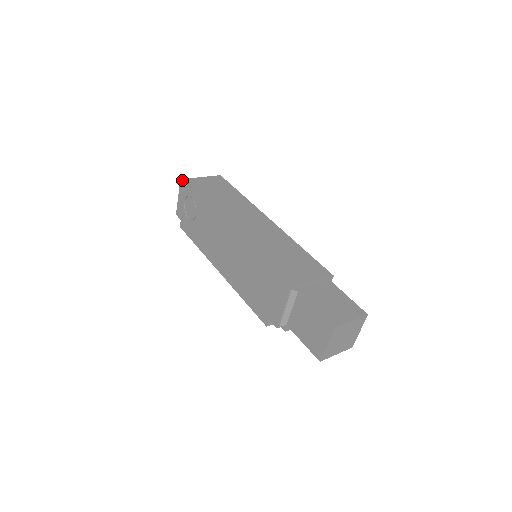
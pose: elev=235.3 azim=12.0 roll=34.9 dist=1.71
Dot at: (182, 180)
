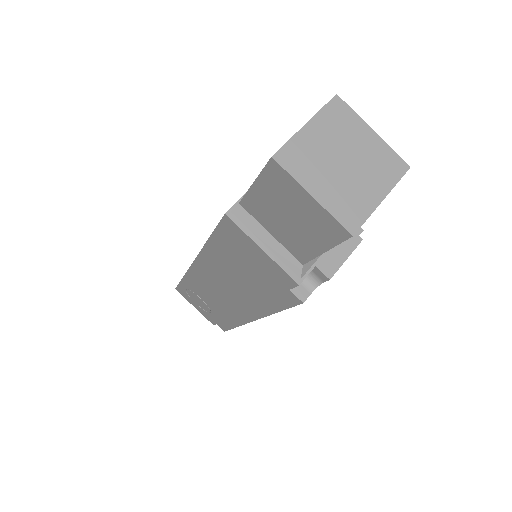
Dot at: (176, 288)
